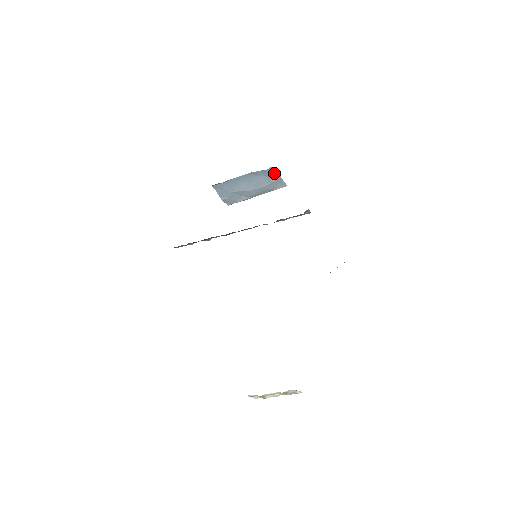
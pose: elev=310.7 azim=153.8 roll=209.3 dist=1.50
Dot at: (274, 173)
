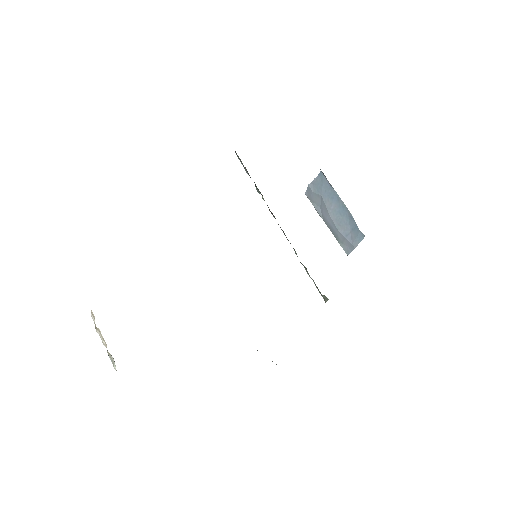
Dot at: (358, 239)
